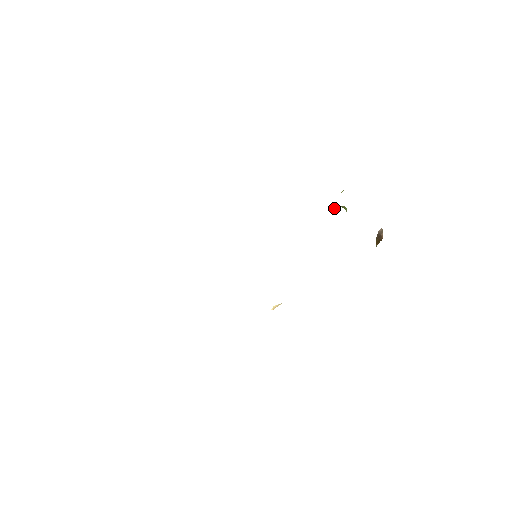
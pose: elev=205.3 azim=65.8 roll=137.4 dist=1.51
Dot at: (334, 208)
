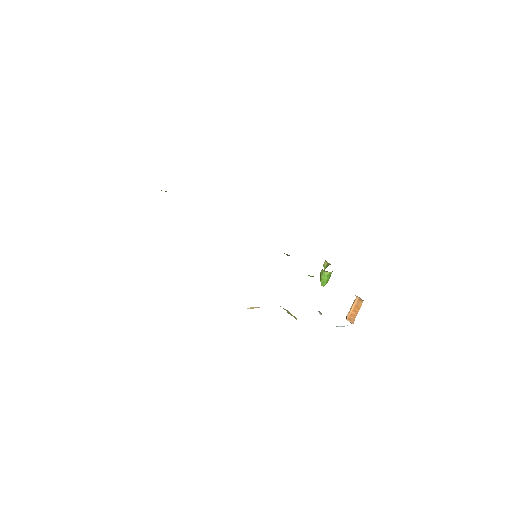
Dot at: occluded
